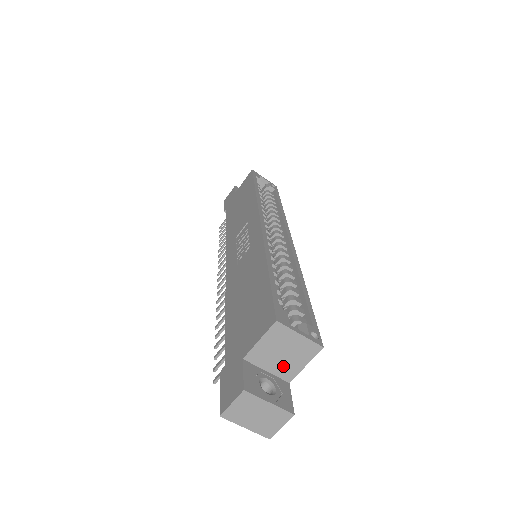
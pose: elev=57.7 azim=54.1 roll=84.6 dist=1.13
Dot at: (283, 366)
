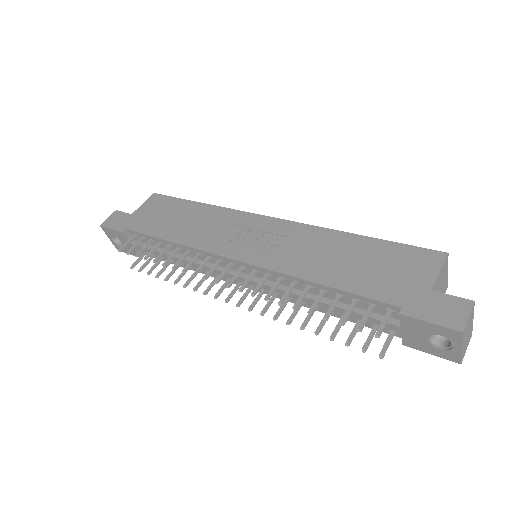
Dot at: occluded
